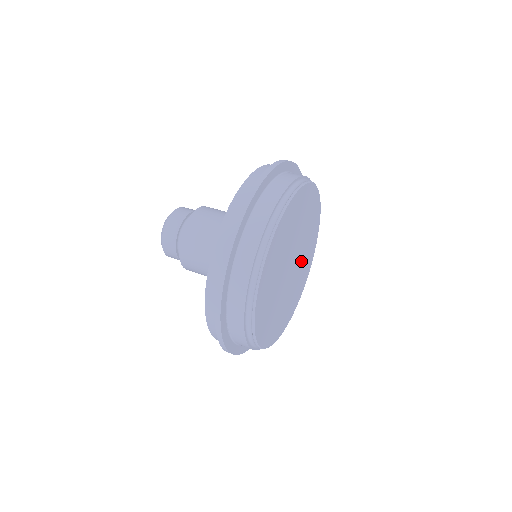
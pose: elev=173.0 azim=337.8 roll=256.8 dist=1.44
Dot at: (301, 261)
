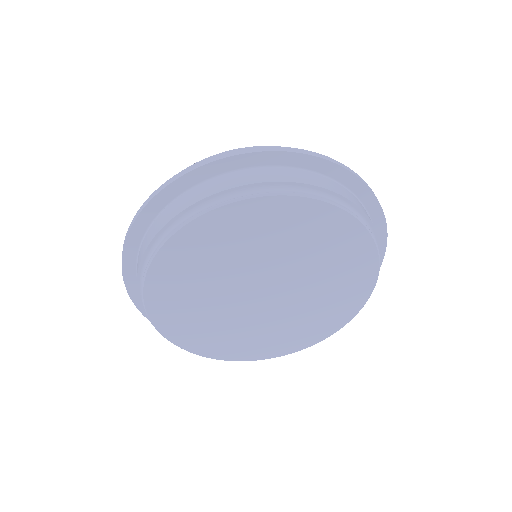
Dot at: (309, 292)
